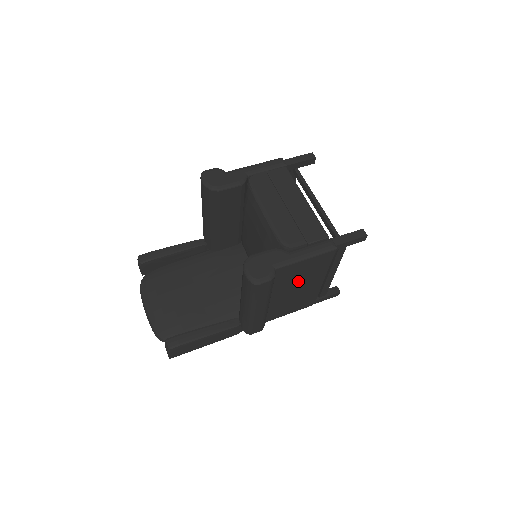
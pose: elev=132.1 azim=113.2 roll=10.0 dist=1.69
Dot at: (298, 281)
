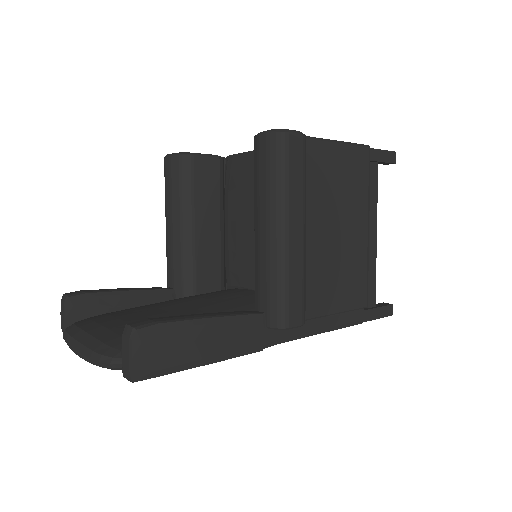
Dot at: (335, 205)
